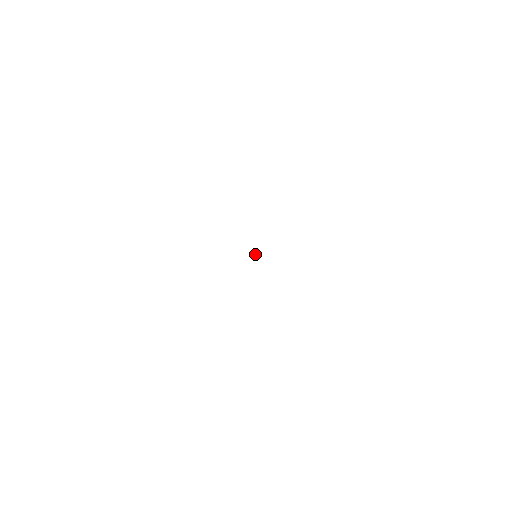
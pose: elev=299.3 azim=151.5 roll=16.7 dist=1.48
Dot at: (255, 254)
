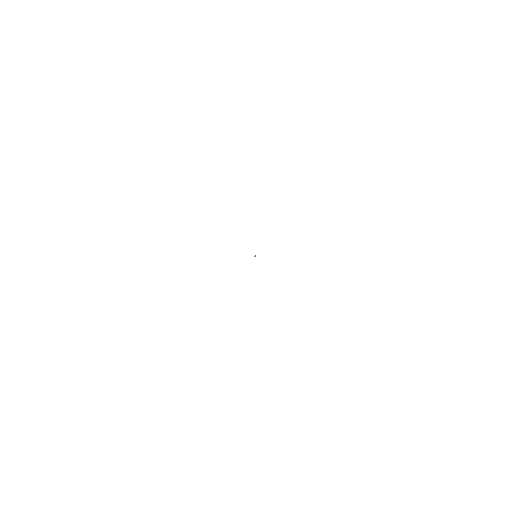
Dot at: (255, 255)
